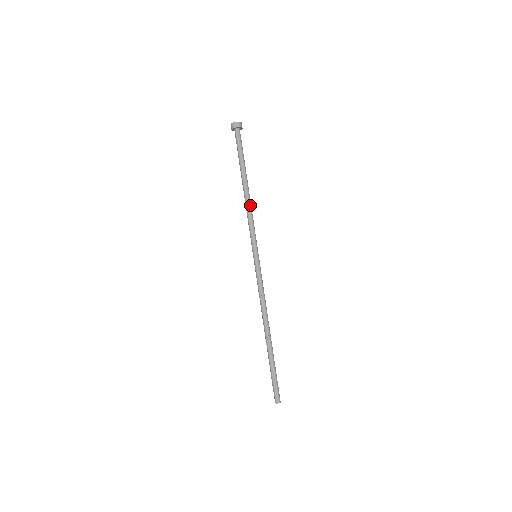
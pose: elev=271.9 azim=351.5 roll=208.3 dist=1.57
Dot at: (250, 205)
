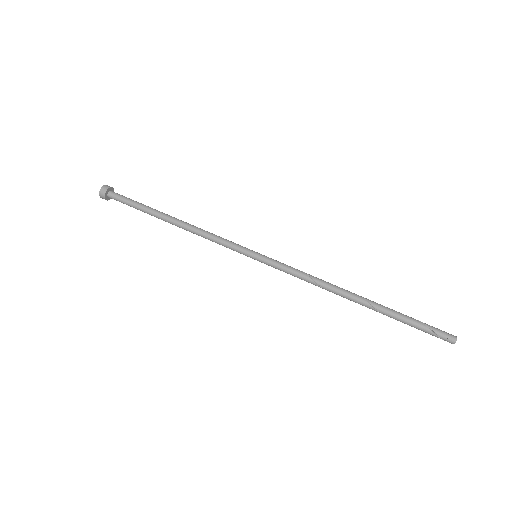
Dot at: (197, 227)
